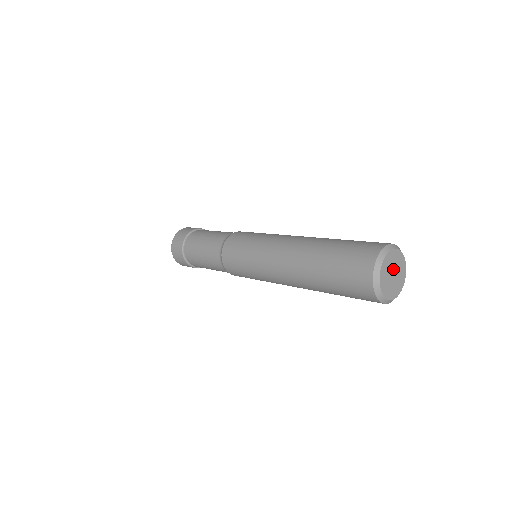
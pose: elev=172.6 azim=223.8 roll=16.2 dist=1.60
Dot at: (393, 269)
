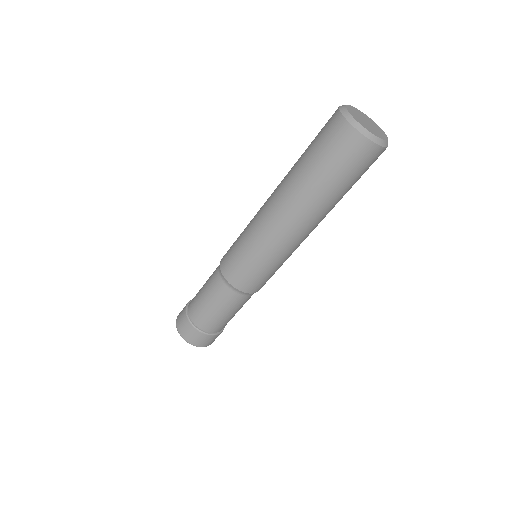
Dot at: (362, 119)
